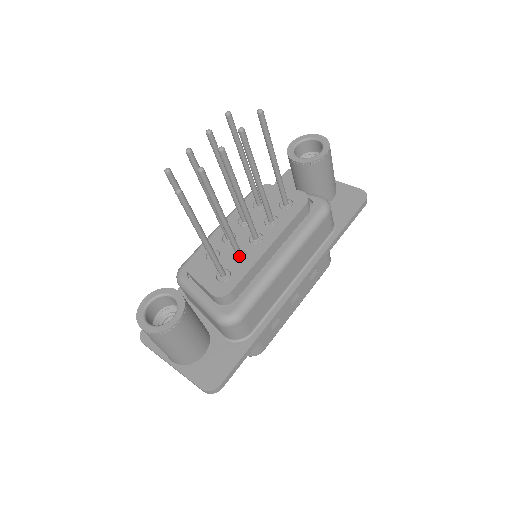
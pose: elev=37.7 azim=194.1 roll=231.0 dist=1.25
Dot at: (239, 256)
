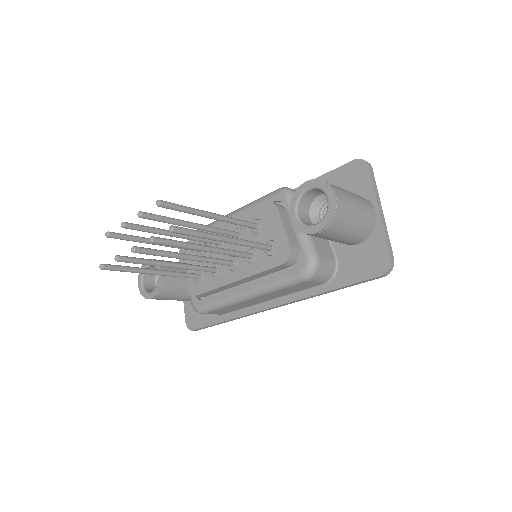
Dot at: (212, 272)
